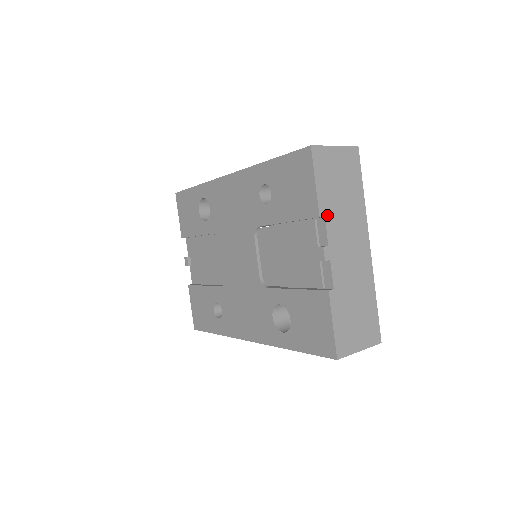
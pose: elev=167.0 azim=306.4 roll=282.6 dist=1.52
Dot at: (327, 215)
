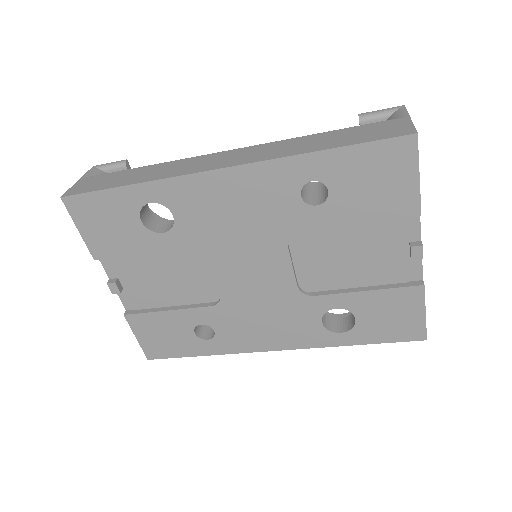
Dot at: occluded
